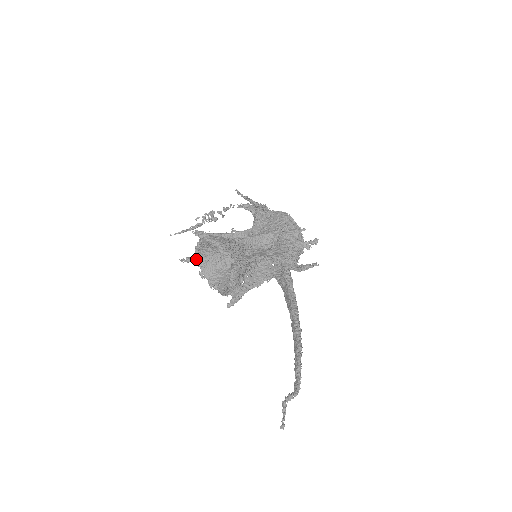
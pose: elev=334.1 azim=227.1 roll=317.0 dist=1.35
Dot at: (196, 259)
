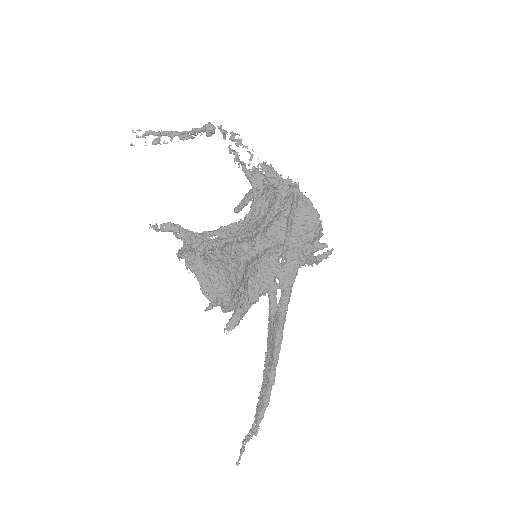
Dot at: (180, 252)
